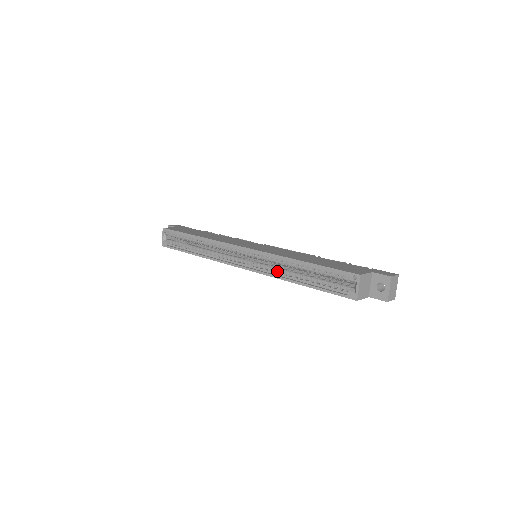
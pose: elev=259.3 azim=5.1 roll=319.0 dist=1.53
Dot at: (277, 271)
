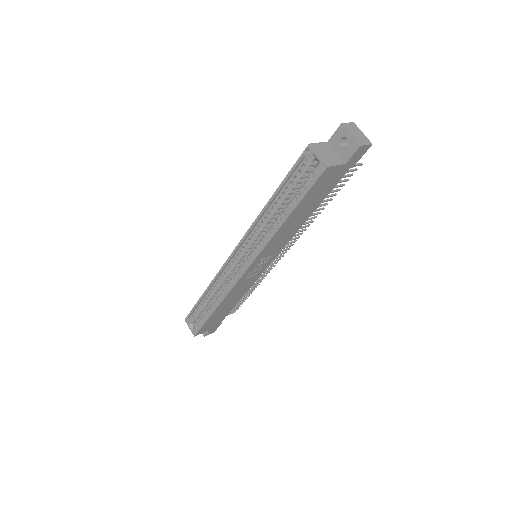
Dot at: (266, 236)
